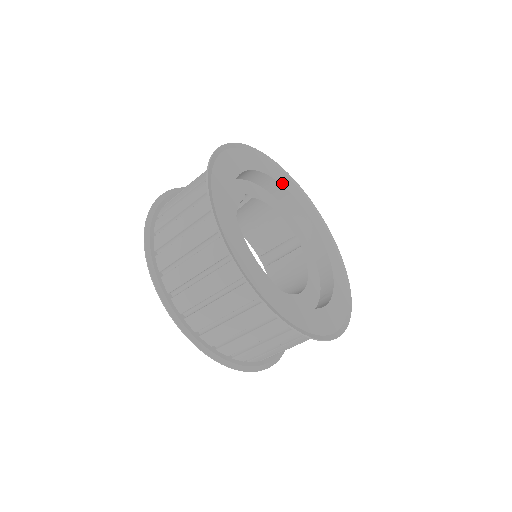
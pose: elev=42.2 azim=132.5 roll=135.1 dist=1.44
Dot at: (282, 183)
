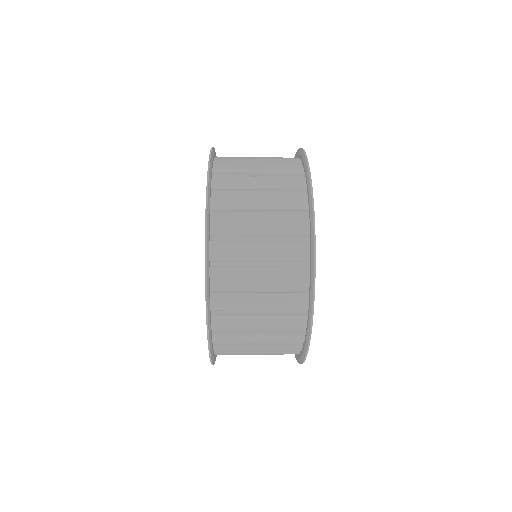
Dot at: occluded
